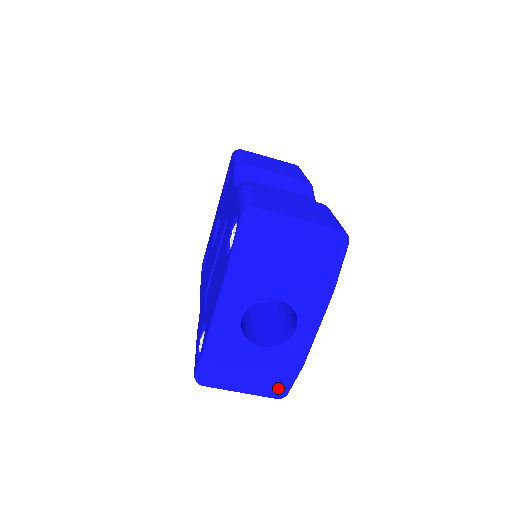
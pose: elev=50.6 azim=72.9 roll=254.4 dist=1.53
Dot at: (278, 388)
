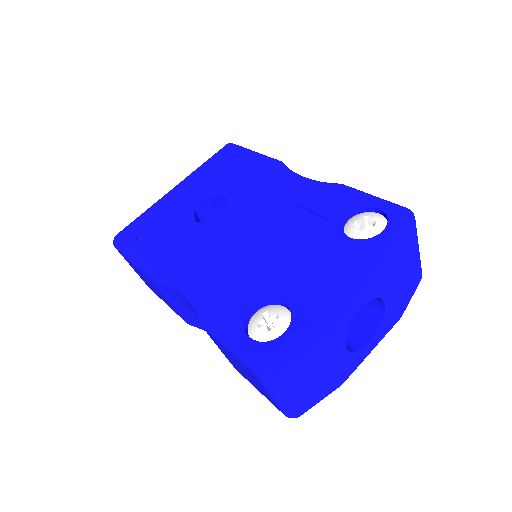
Dot at: (310, 403)
